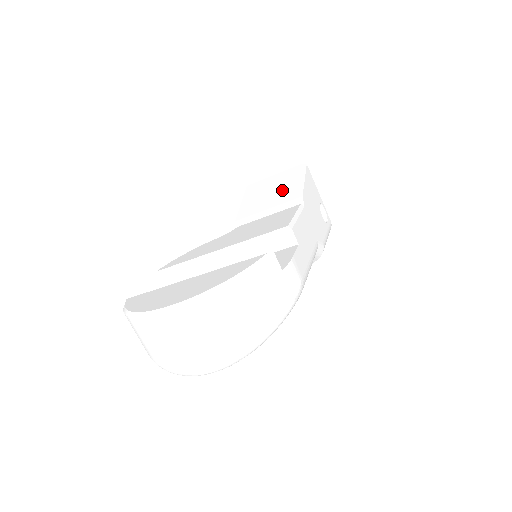
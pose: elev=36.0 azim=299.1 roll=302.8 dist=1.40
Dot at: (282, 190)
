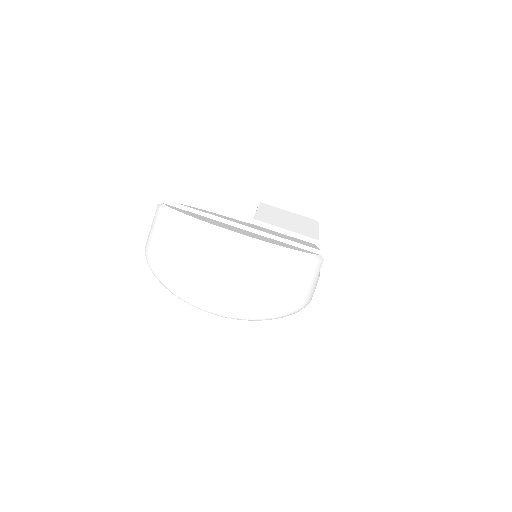
Dot at: (299, 225)
